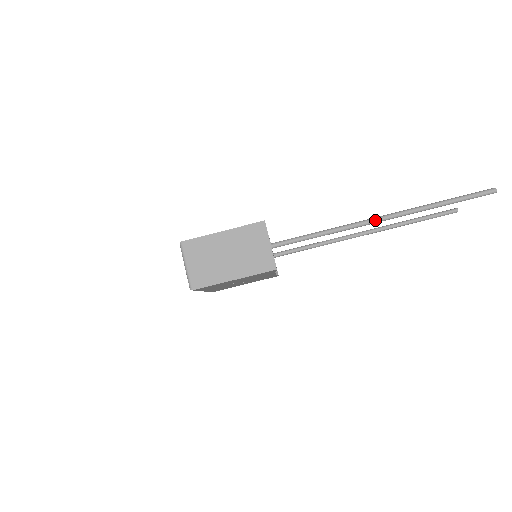
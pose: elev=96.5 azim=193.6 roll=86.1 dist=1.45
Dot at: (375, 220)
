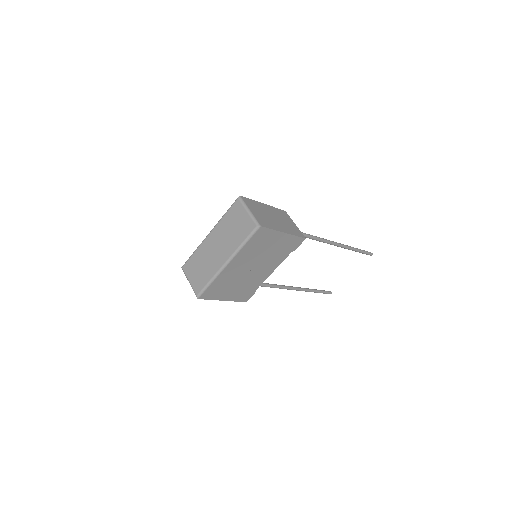
Dot at: (334, 242)
